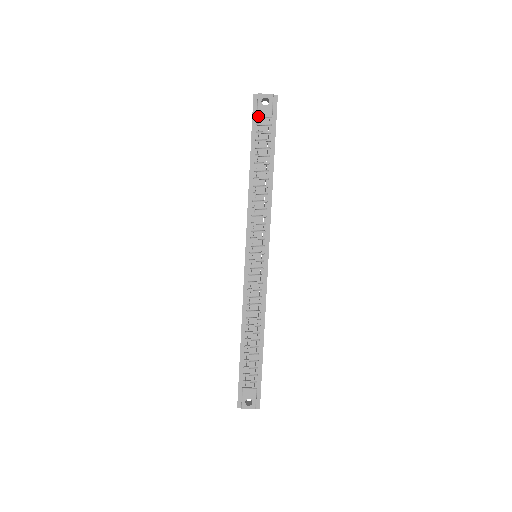
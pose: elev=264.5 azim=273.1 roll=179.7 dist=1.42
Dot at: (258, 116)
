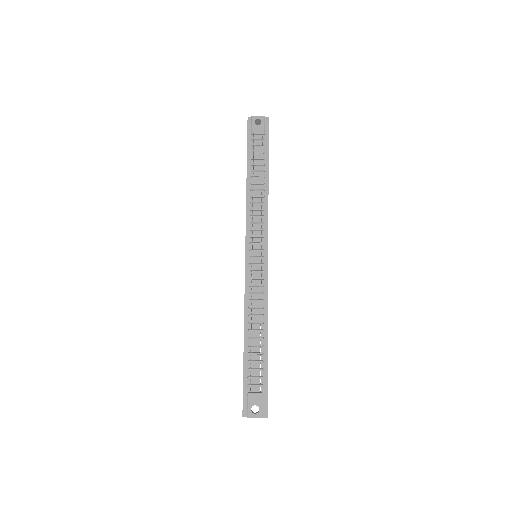
Dot at: (252, 133)
